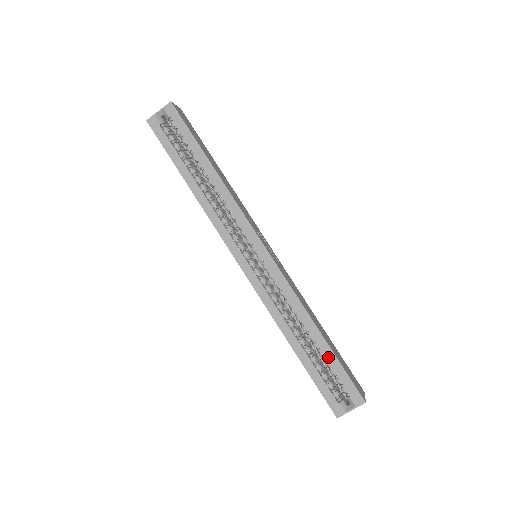
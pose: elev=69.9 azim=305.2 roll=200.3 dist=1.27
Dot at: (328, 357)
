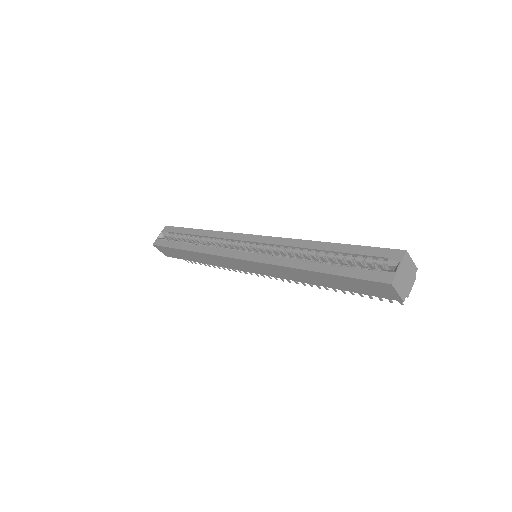
Dot at: (345, 251)
